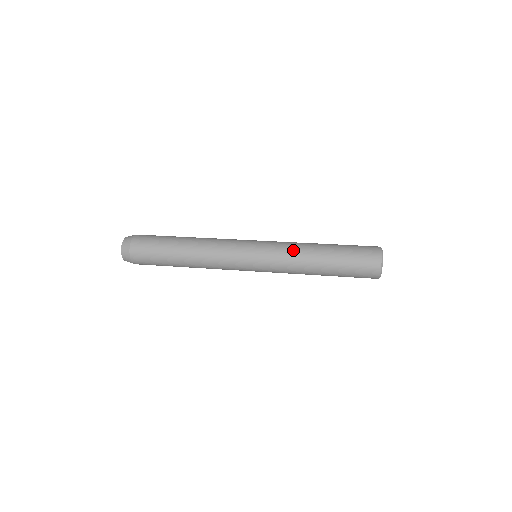
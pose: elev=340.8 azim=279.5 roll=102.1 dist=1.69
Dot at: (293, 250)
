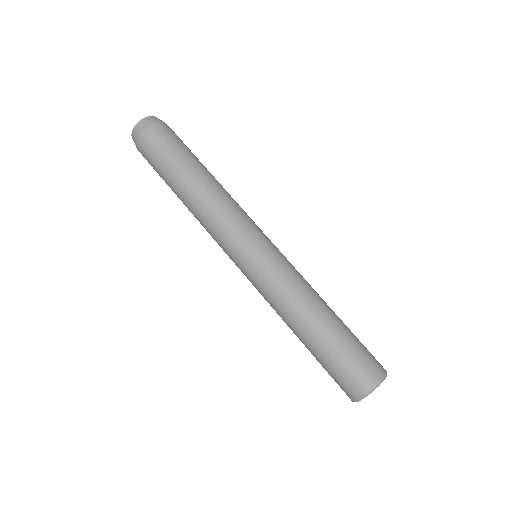
Dot at: (280, 301)
